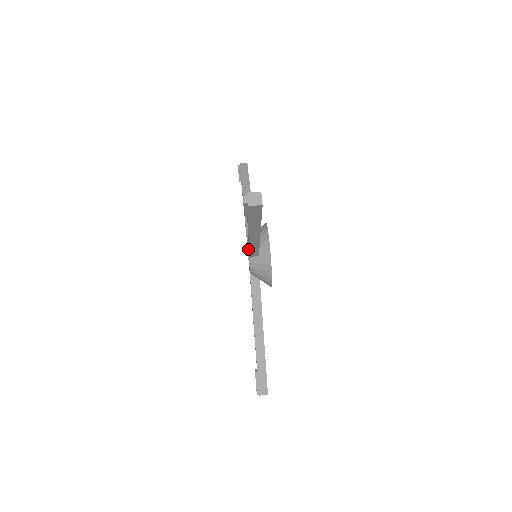
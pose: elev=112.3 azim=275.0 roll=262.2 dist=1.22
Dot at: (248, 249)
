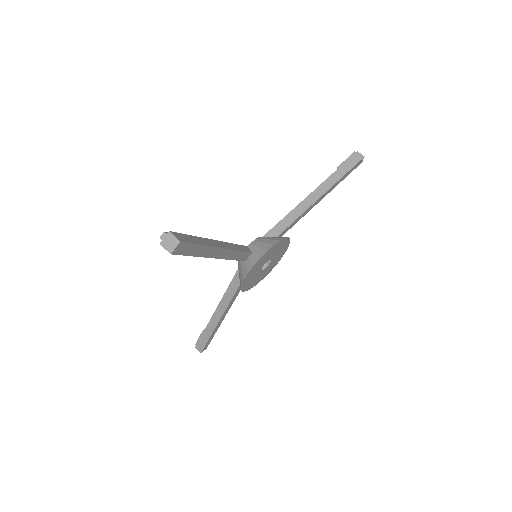
Dot at: occluded
